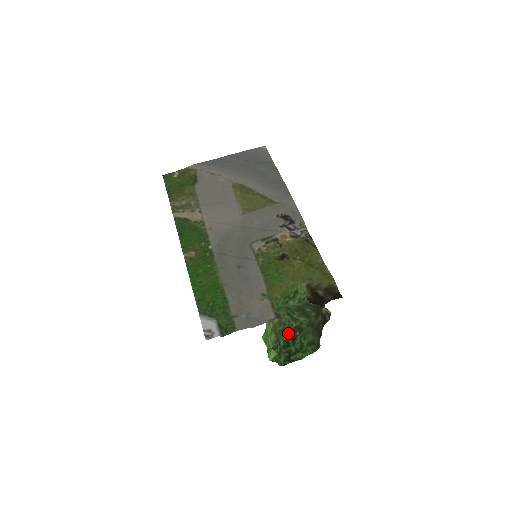
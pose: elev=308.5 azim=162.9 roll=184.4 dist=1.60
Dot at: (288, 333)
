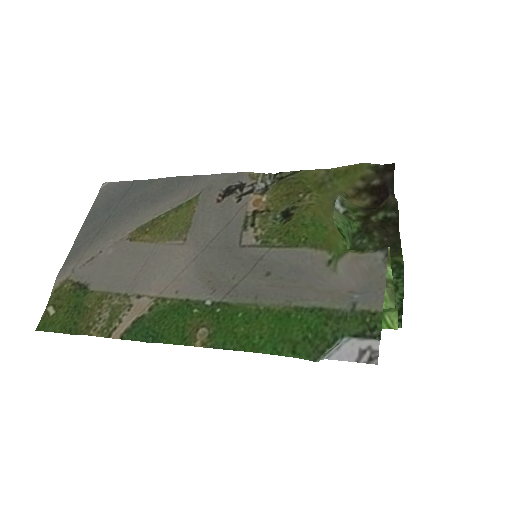
Dot at: occluded
